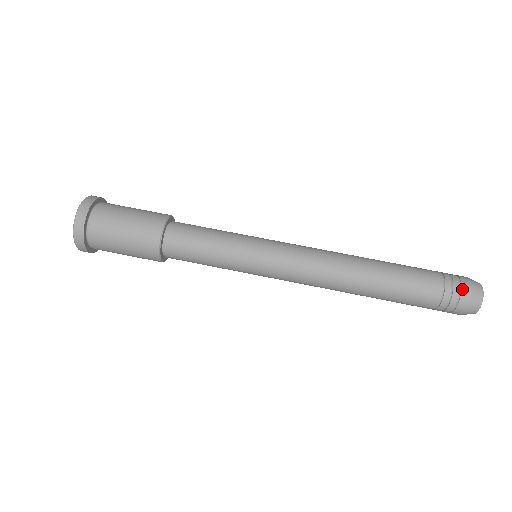
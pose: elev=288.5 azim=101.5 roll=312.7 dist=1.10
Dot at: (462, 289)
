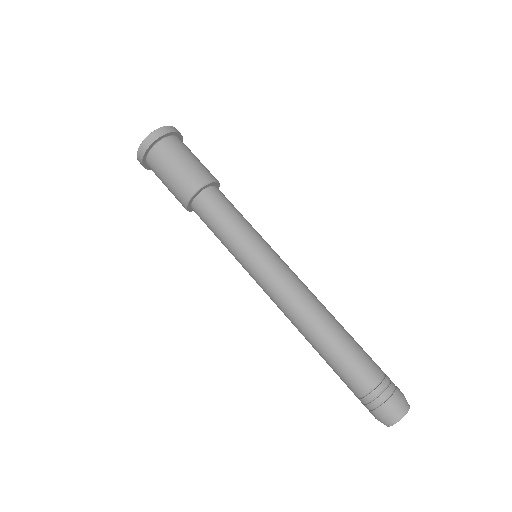
Dot at: (393, 395)
